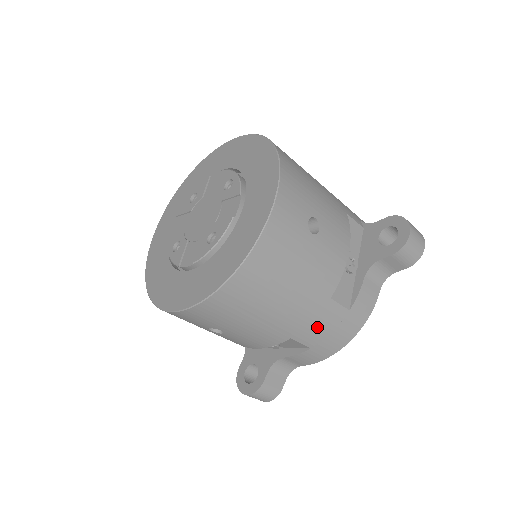
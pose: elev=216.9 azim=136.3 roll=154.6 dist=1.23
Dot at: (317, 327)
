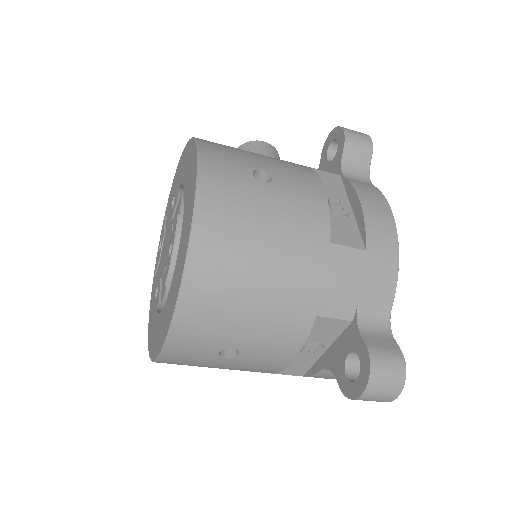
Dot at: occluded
